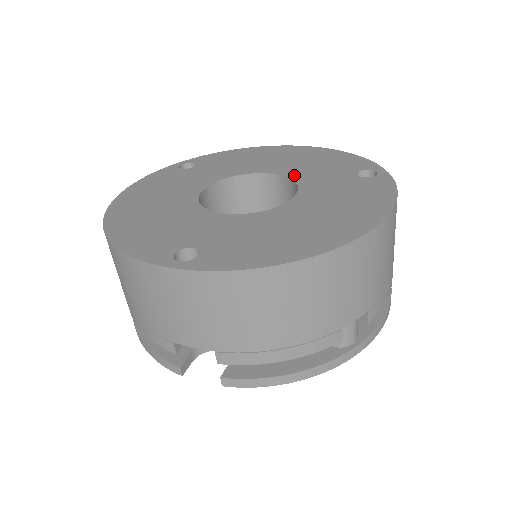
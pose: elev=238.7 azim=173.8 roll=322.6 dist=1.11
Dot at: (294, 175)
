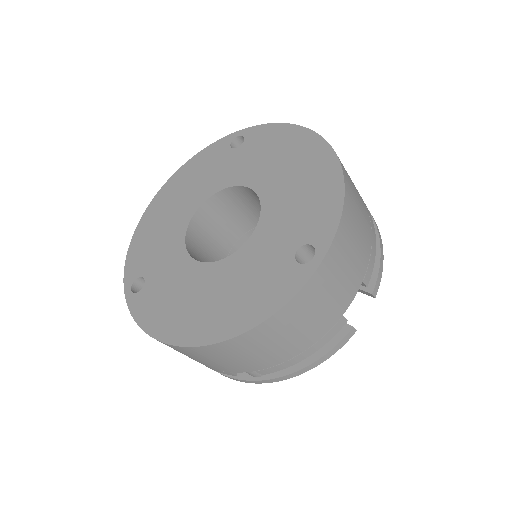
Dot at: (266, 215)
